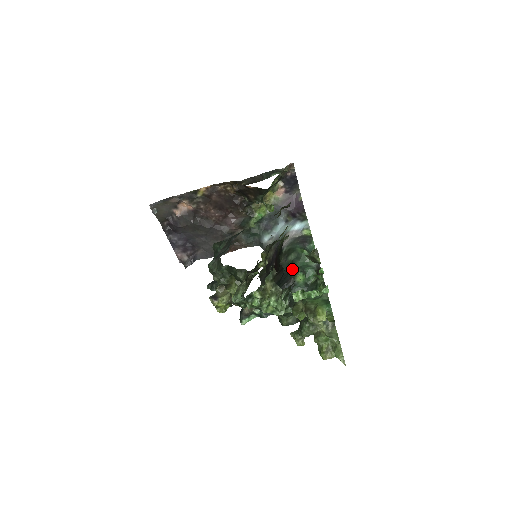
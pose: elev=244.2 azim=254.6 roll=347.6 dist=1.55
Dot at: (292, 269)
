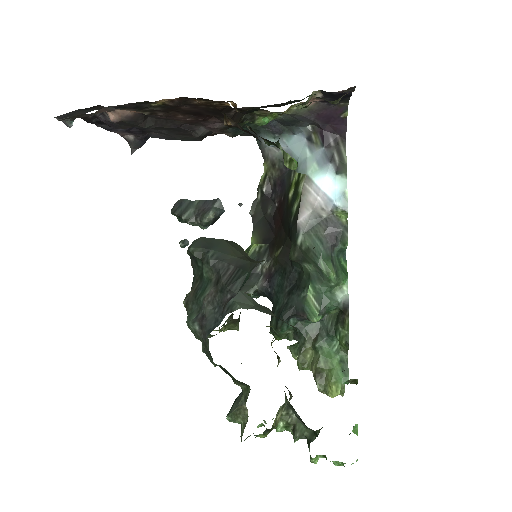
Dot at: (307, 292)
